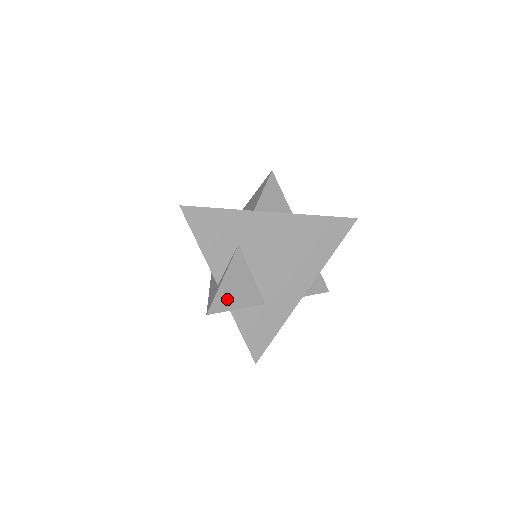
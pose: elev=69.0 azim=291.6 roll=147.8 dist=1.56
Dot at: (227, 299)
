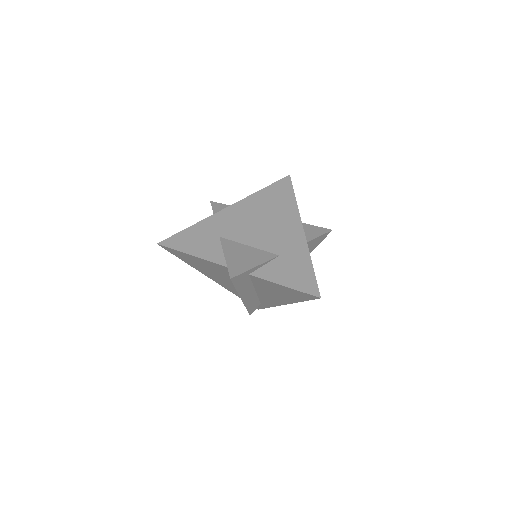
Dot at: (240, 265)
